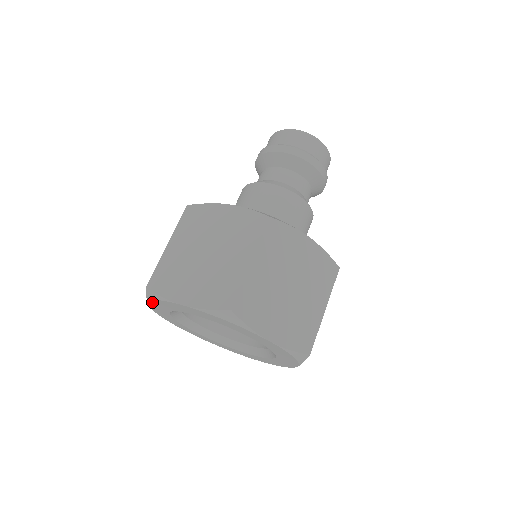
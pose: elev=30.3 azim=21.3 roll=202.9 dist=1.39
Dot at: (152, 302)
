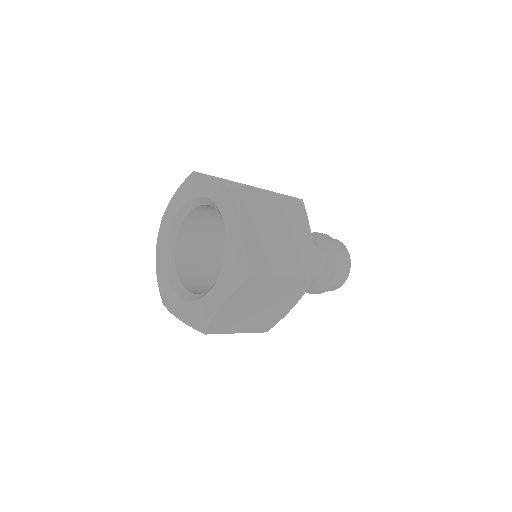
Dot at: (181, 188)
